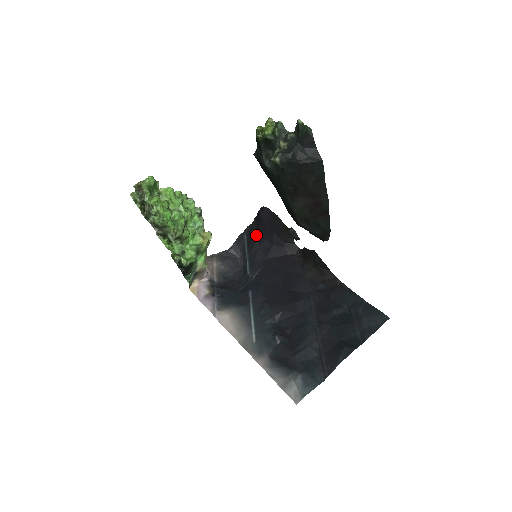
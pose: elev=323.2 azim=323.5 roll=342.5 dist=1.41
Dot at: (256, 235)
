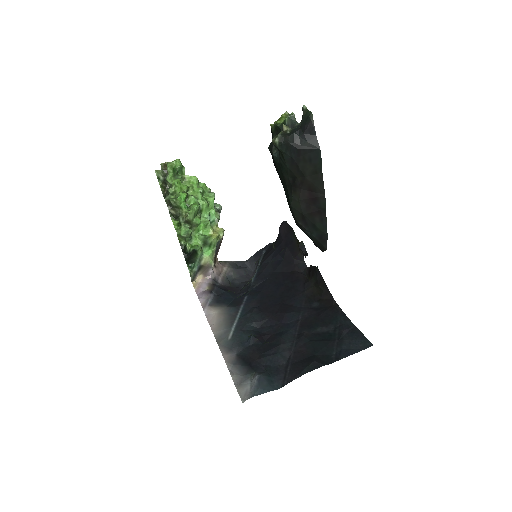
Dot at: (272, 249)
